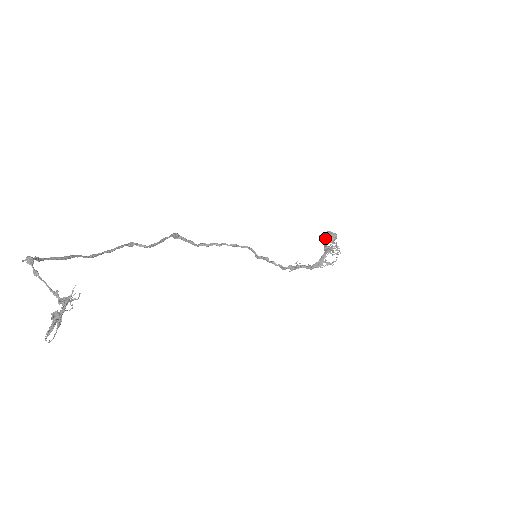
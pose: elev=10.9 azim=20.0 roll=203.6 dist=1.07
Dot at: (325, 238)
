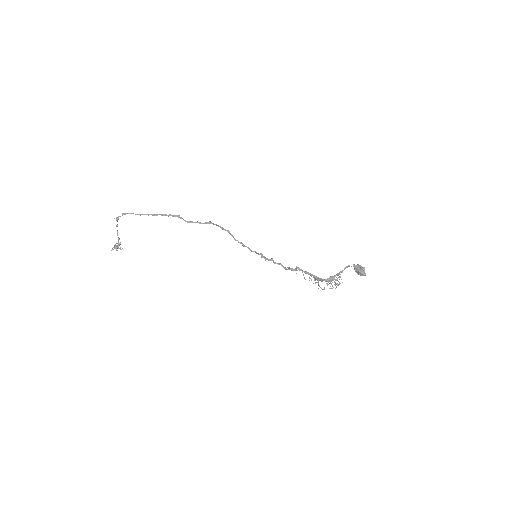
Dot at: (354, 269)
